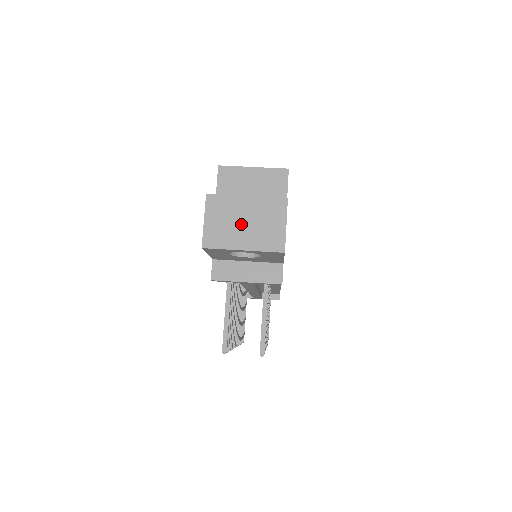
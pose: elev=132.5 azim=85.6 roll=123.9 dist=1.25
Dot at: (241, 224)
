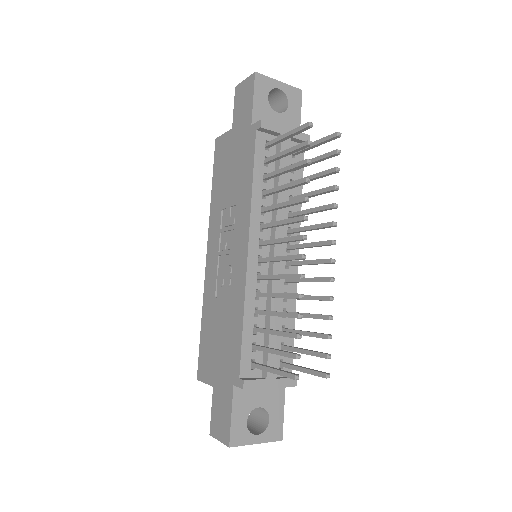
Dot at: occluded
